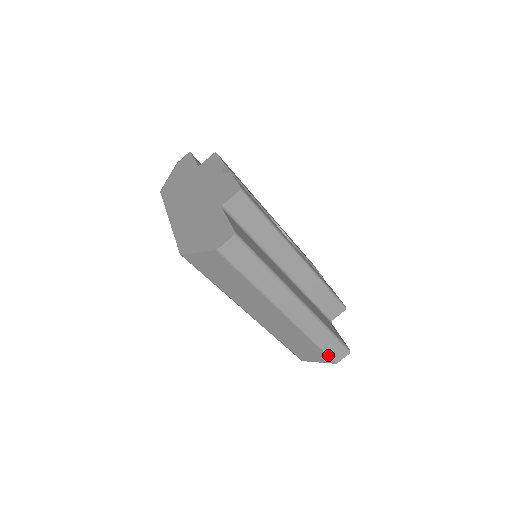
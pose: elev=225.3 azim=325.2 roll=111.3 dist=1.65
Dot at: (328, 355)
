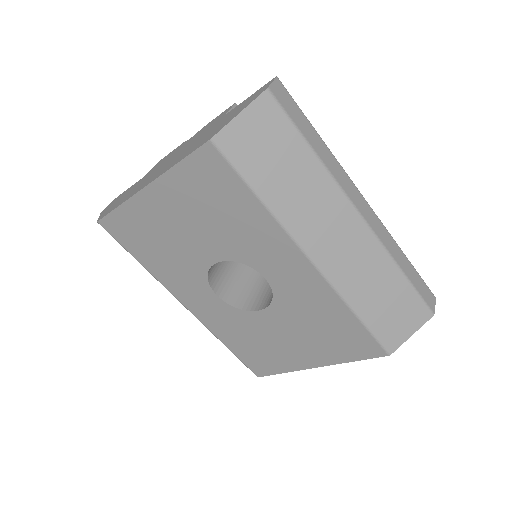
Dot at: (421, 298)
